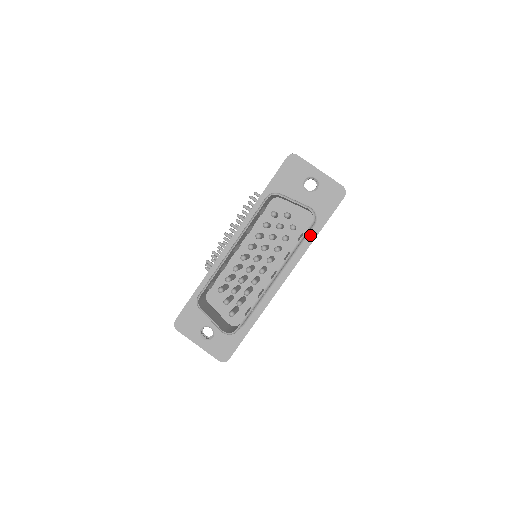
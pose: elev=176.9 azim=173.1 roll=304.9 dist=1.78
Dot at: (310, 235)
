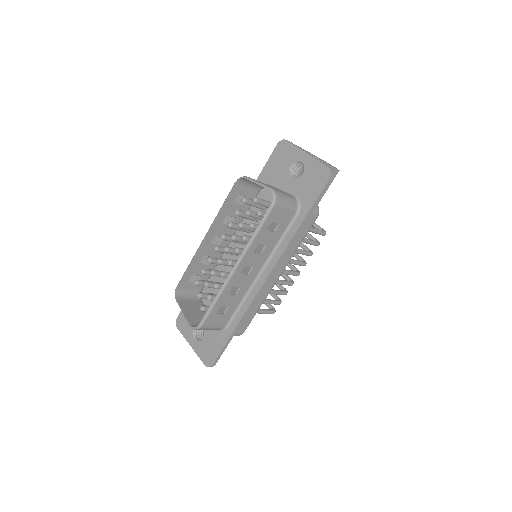
Dot at: (293, 226)
